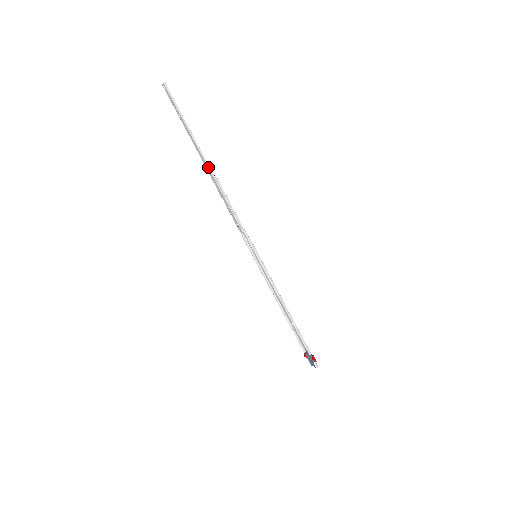
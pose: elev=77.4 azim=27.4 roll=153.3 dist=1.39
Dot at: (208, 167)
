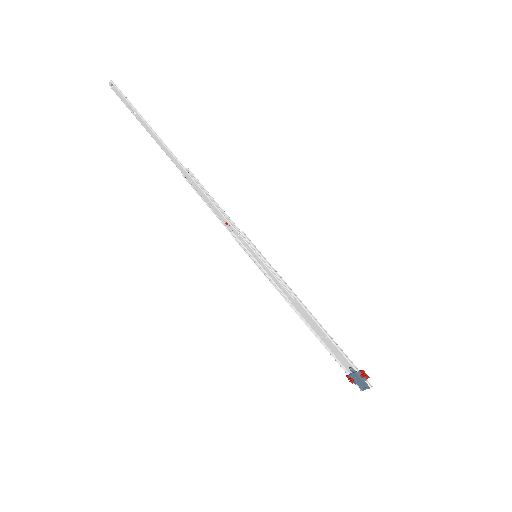
Dot at: (177, 161)
